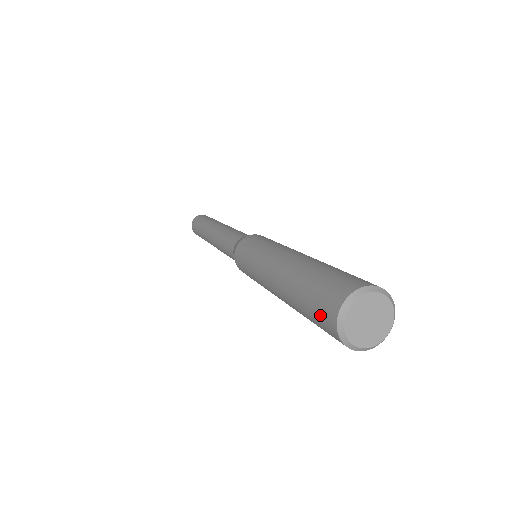
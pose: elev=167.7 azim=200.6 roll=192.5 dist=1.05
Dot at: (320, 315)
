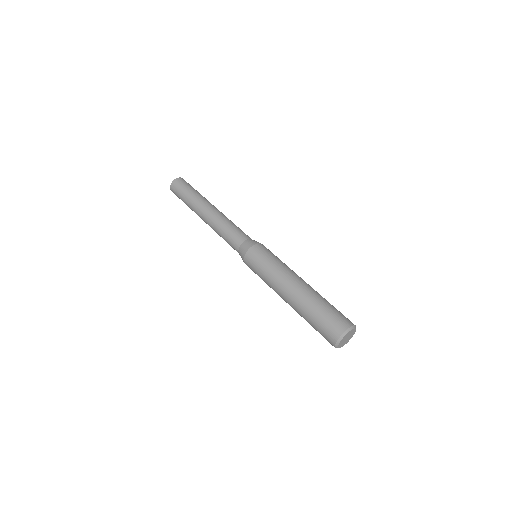
Dot at: (324, 336)
